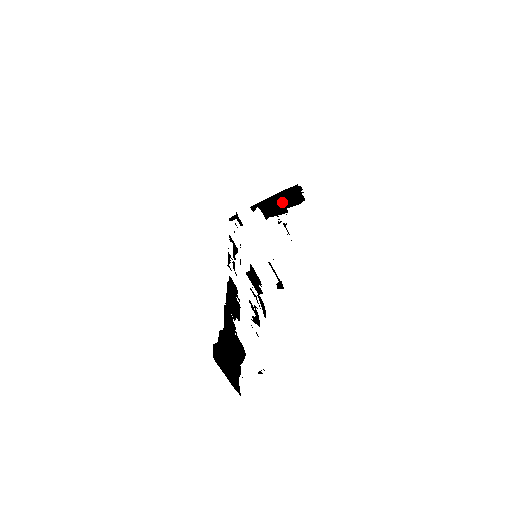
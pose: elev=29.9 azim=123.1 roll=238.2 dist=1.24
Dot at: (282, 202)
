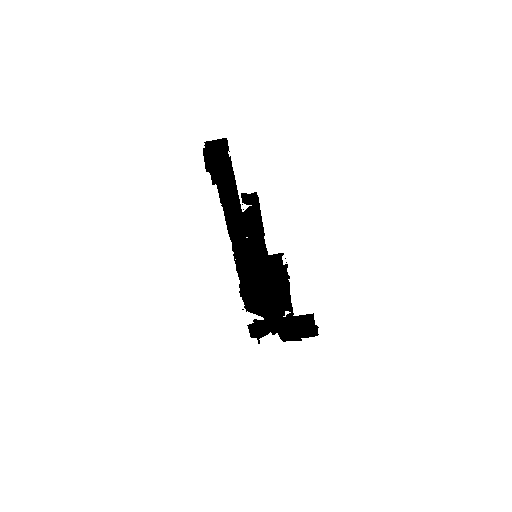
Dot at: (299, 333)
